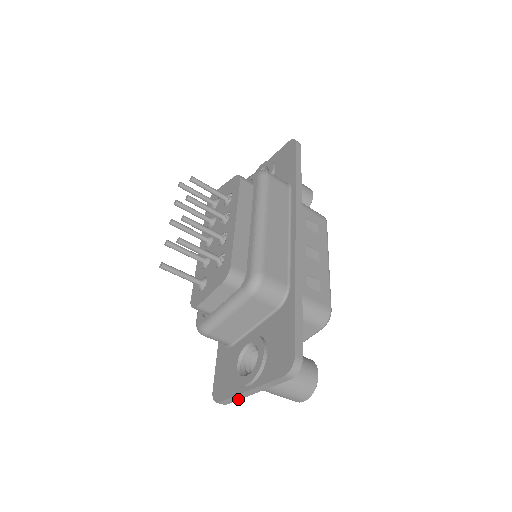
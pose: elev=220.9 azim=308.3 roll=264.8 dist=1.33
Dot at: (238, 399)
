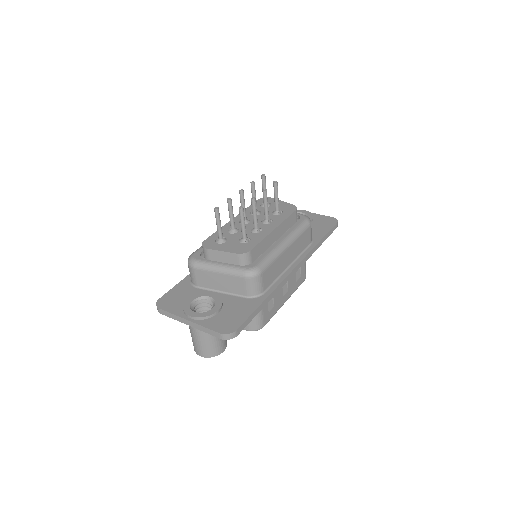
Dot at: (173, 318)
